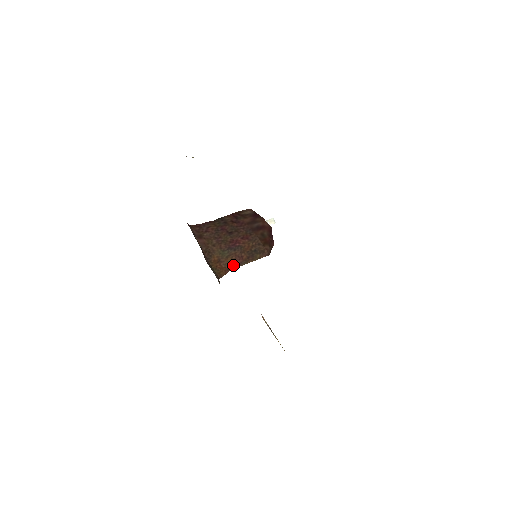
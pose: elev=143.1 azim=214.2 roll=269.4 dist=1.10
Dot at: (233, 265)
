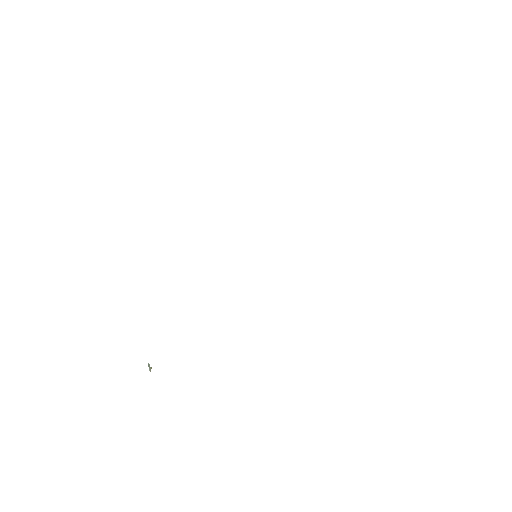
Dot at: occluded
